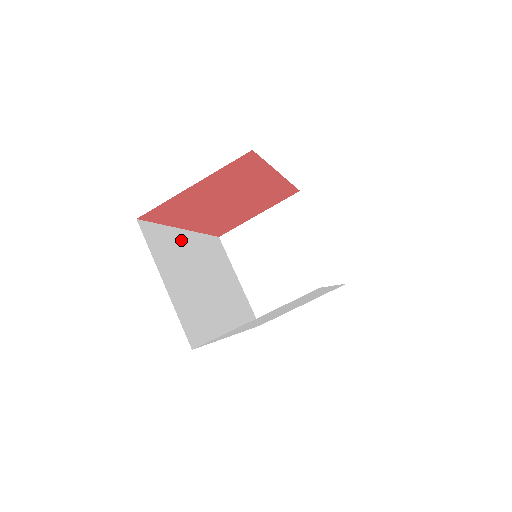
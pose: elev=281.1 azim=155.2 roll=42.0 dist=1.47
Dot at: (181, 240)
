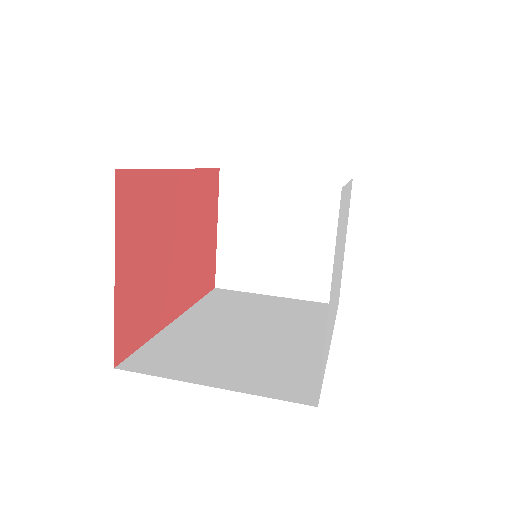
Dot at: (183, 331)
